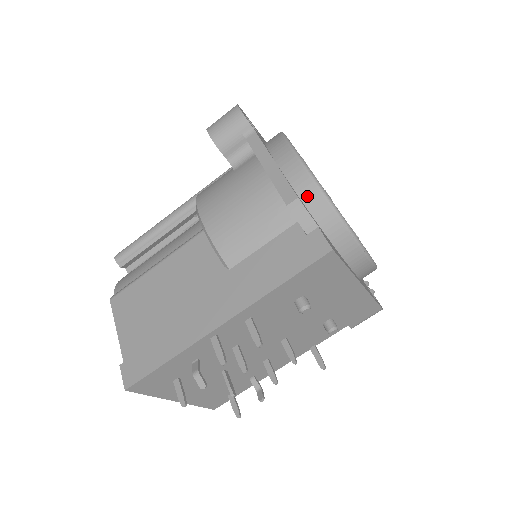
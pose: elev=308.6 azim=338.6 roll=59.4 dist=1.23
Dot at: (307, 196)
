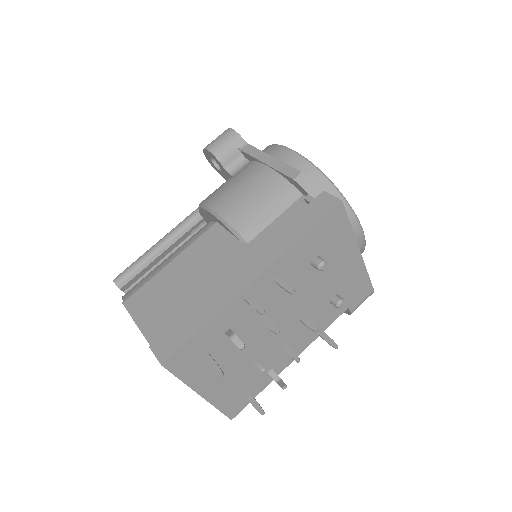
Dot at: (307, 175)
